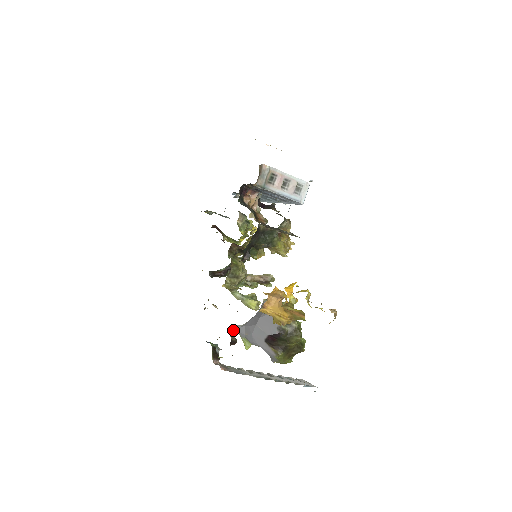
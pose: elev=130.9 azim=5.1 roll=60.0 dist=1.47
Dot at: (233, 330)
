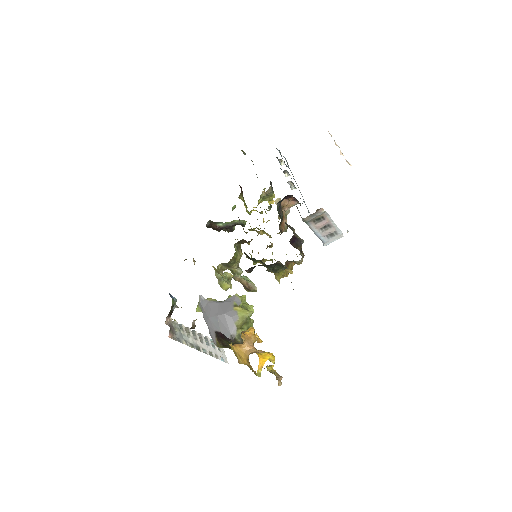
Dot at: occluded
